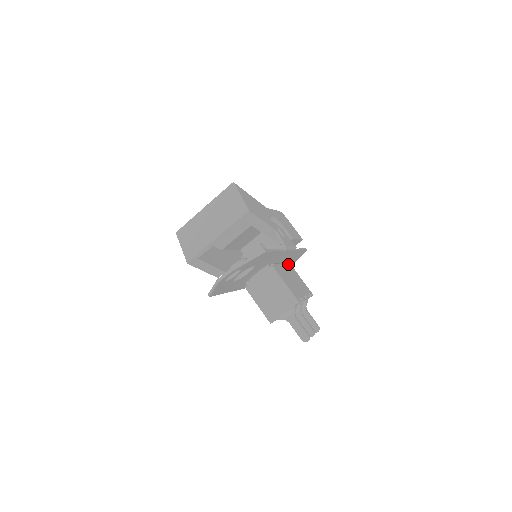
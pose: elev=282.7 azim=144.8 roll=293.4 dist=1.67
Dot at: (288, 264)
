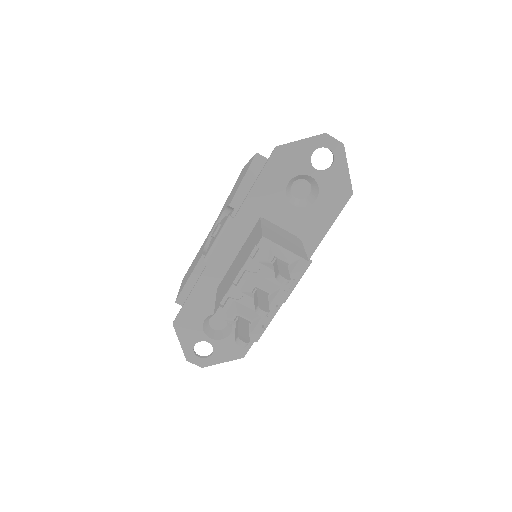
Dot at: occluded
